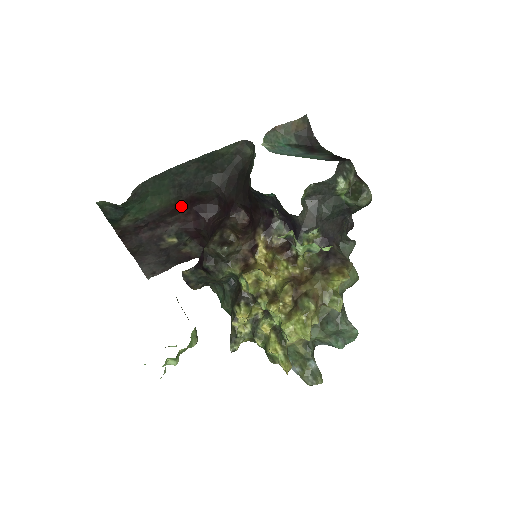
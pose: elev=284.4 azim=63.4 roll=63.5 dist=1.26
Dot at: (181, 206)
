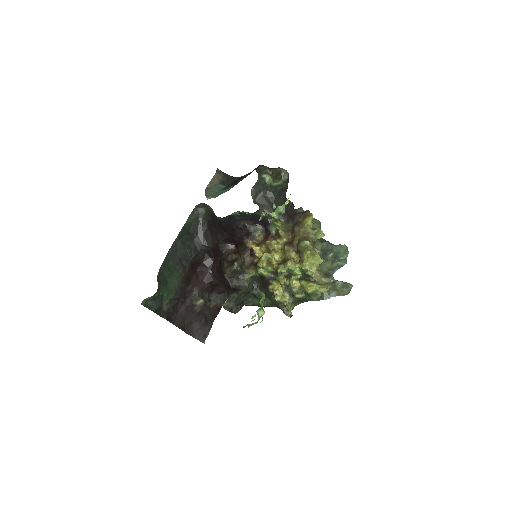
Dot at: (189, 274)
